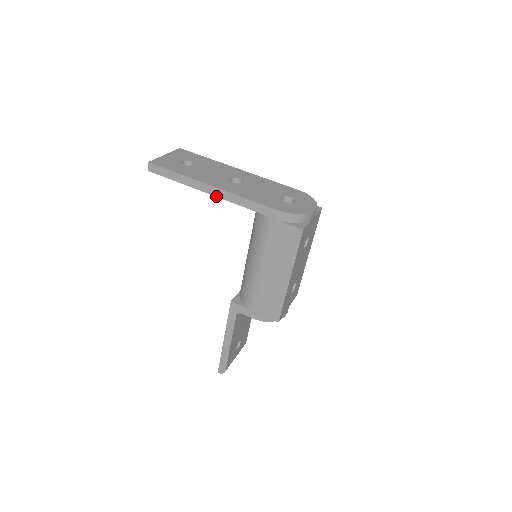
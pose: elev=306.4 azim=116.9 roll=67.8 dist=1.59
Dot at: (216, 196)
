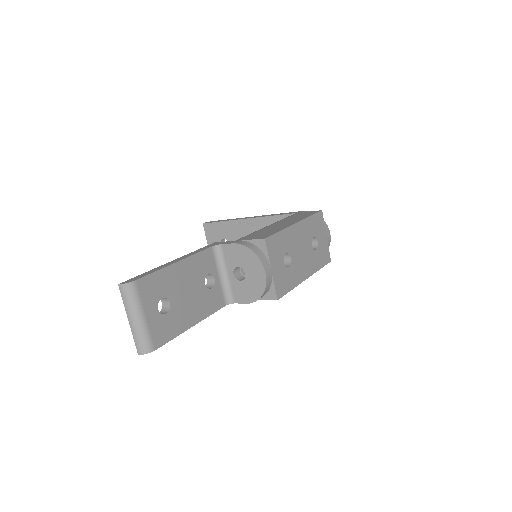
Dot at: (253, 218)
